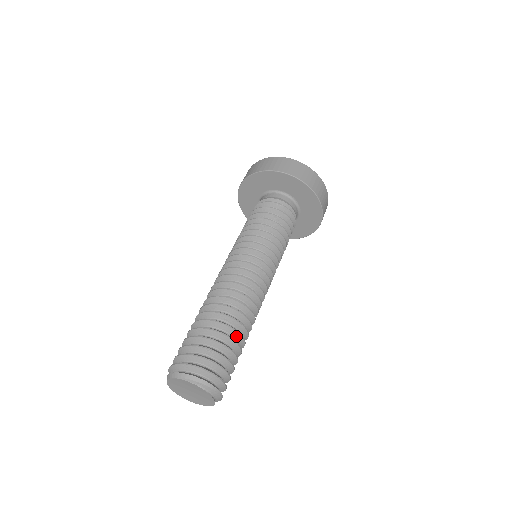
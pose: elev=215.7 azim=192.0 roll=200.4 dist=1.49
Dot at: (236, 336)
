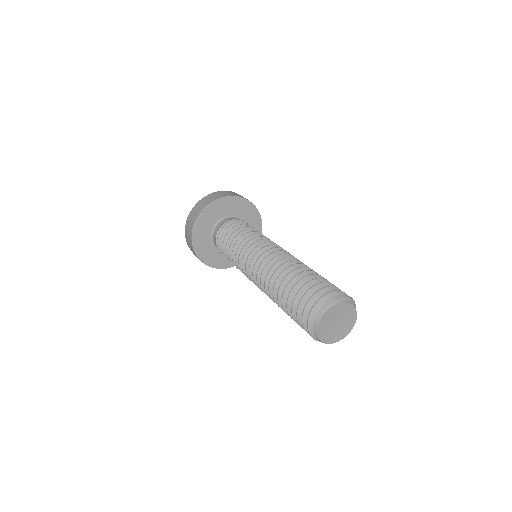
Dot at: occluded
